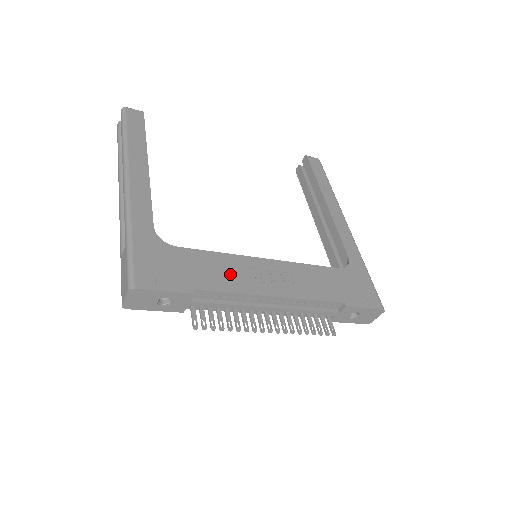
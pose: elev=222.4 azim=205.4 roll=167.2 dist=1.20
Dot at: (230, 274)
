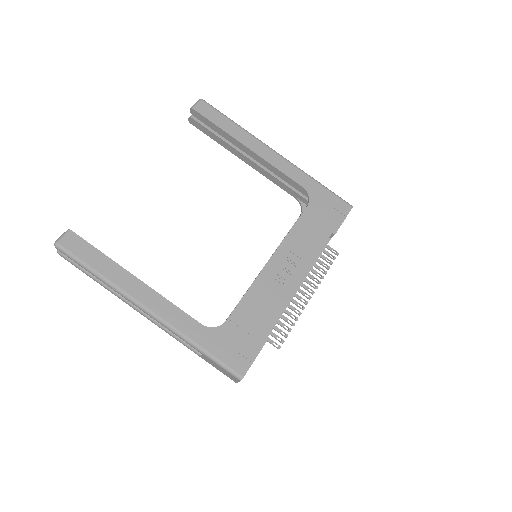
Dot at: (267, 300)
